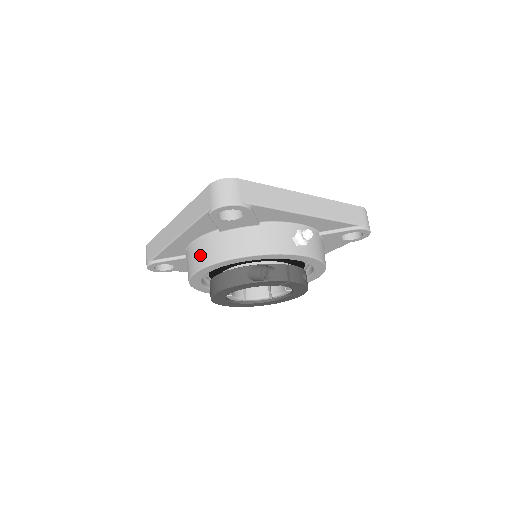
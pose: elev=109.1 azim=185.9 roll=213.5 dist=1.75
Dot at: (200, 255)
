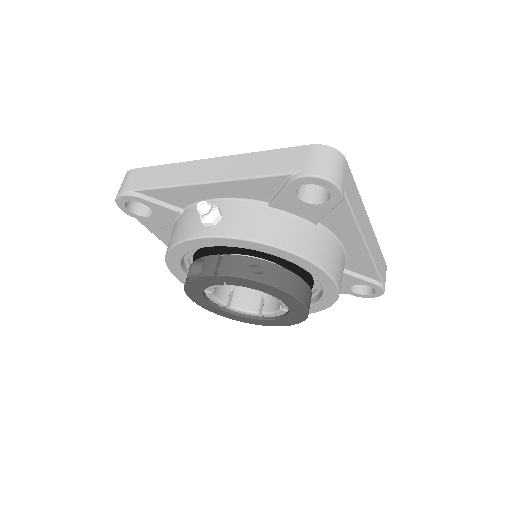
Dot at: occluded
